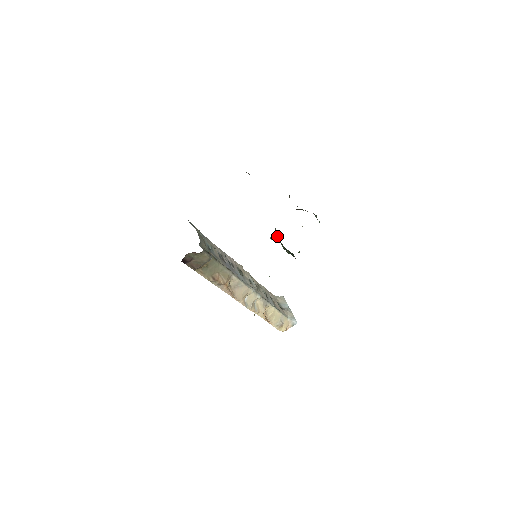
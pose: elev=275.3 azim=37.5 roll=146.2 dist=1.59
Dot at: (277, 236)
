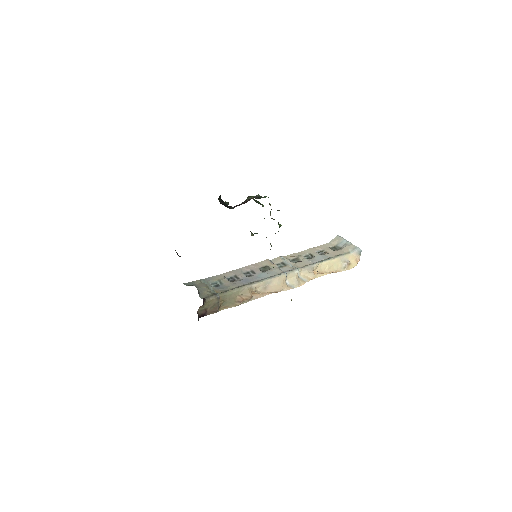
Dot at: occluded
